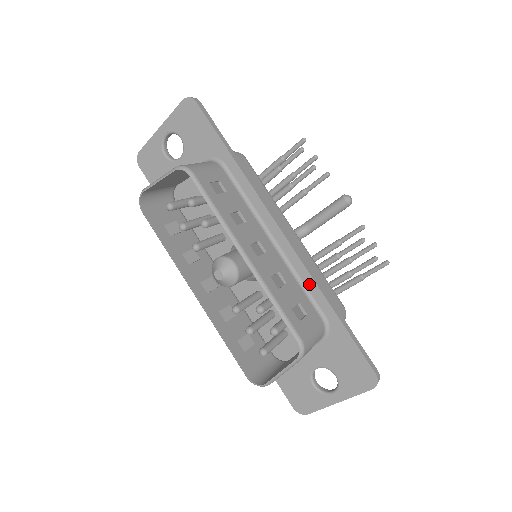
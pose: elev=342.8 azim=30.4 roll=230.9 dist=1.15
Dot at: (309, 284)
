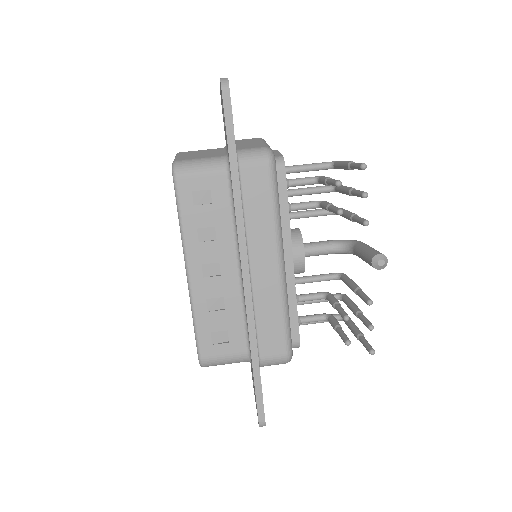
Dot at: (247, 322)
